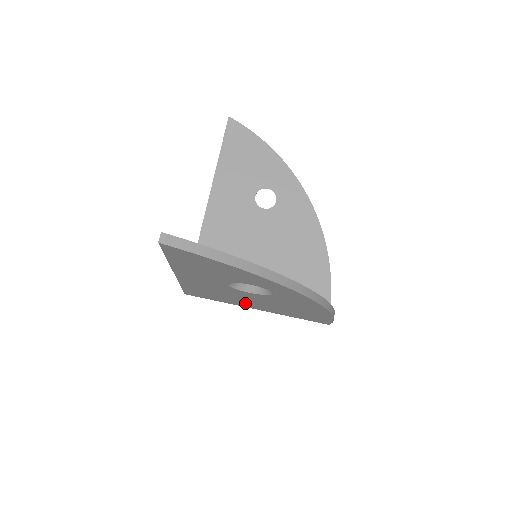
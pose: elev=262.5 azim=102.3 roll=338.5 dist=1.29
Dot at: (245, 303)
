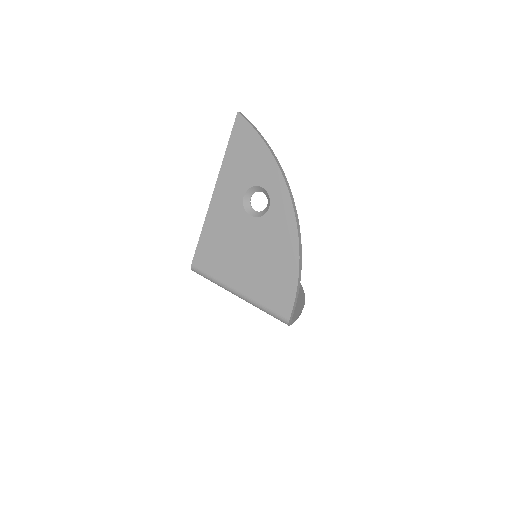
Dot at: (235, 267)
